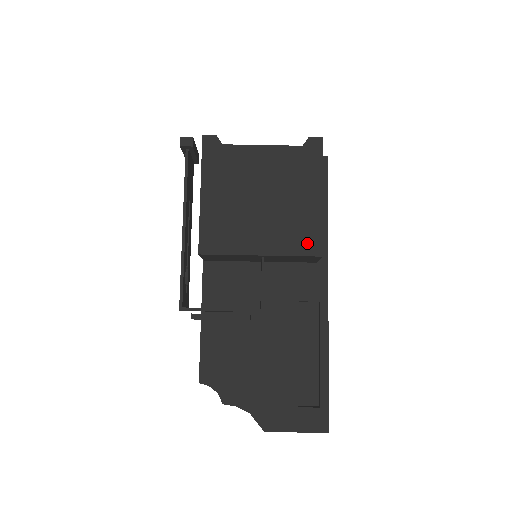
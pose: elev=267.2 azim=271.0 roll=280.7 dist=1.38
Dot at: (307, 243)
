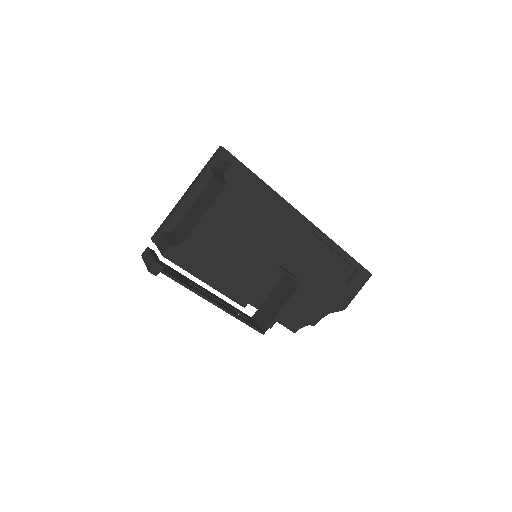
Dot at: (291, 232)
